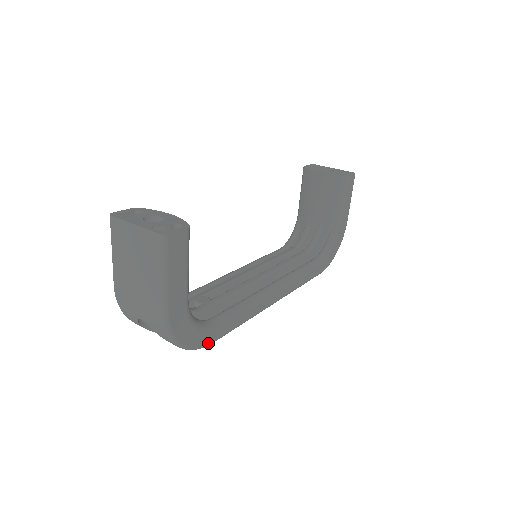
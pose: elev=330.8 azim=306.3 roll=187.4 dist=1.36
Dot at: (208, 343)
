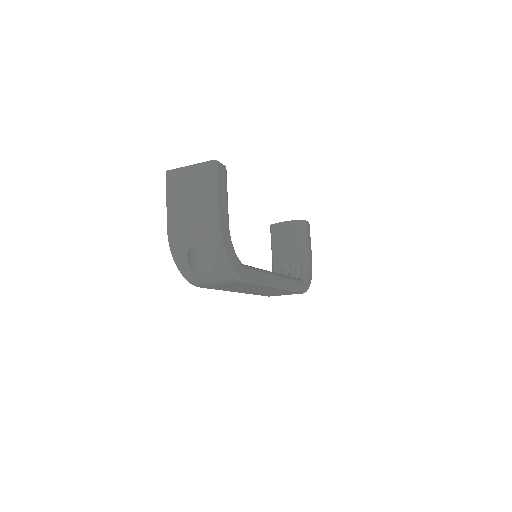
Dot at: (243, 277)
